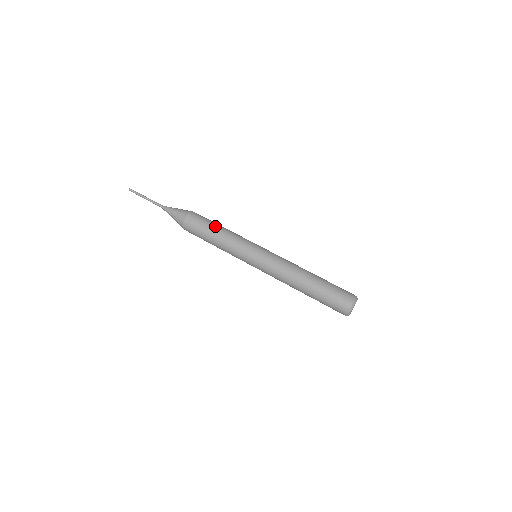
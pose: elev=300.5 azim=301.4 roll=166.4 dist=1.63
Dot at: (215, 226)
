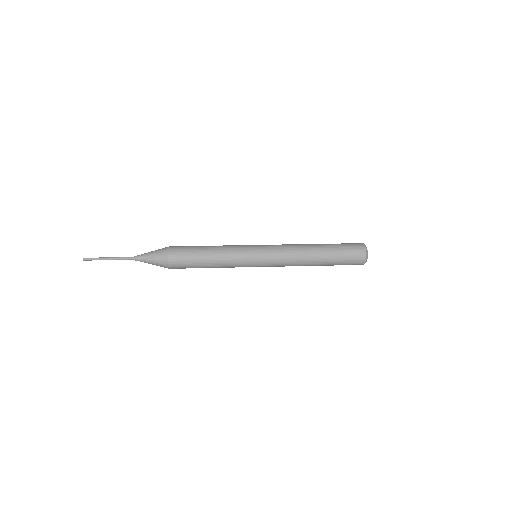
Dot at: occluded
